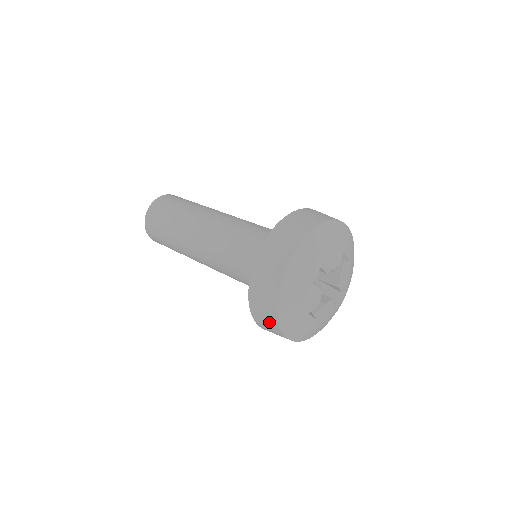
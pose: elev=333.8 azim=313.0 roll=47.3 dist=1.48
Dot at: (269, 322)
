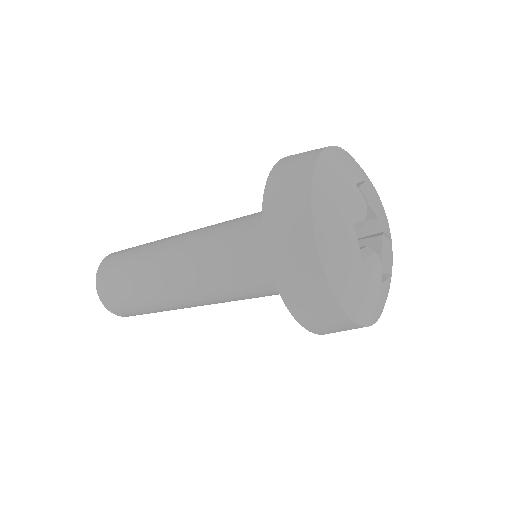
Dot at: (293, 220)
